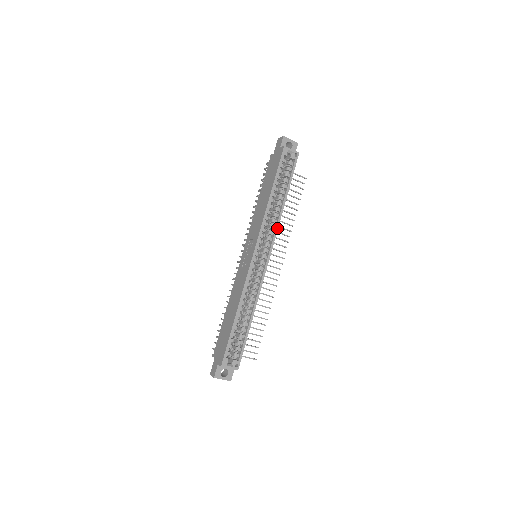
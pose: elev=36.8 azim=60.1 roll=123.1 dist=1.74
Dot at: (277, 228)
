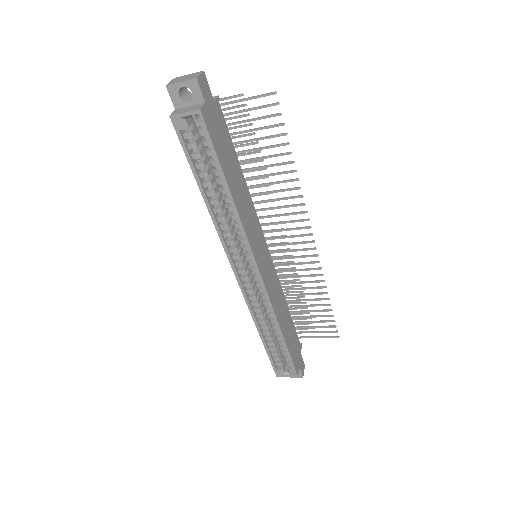
Dot at: (244, 235)
